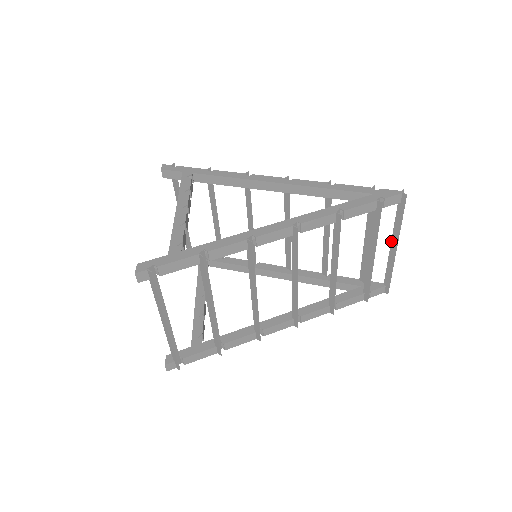
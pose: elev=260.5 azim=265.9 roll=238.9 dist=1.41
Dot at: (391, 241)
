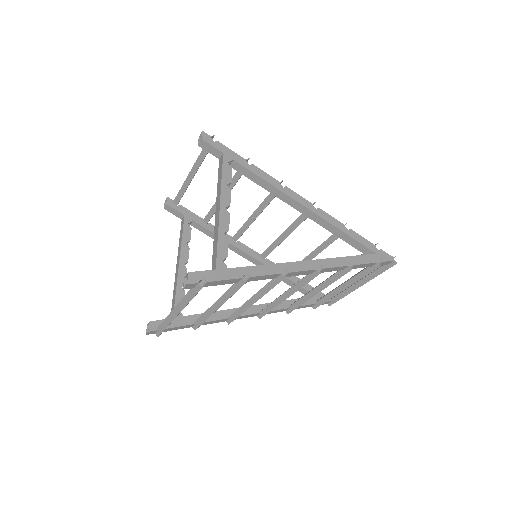
Dot at: (360, 280)
